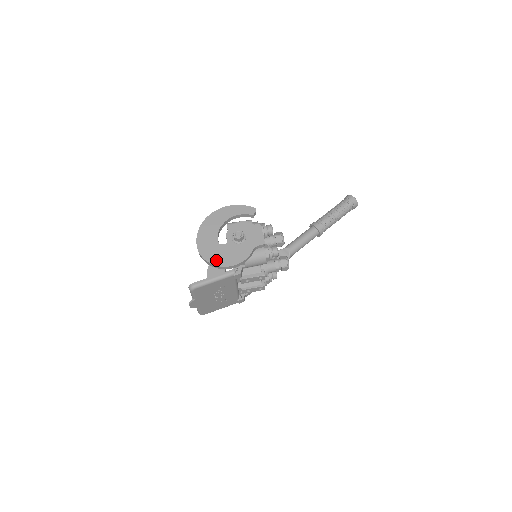
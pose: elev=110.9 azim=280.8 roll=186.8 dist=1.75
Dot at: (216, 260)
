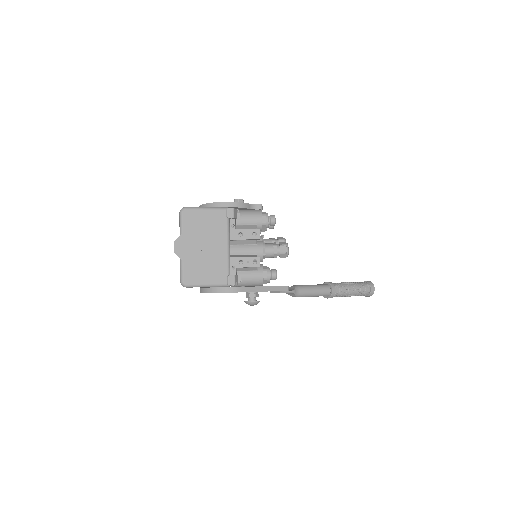
Dot at: occluded
